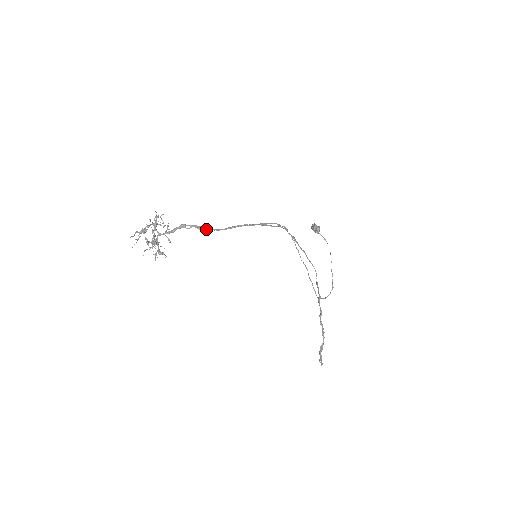
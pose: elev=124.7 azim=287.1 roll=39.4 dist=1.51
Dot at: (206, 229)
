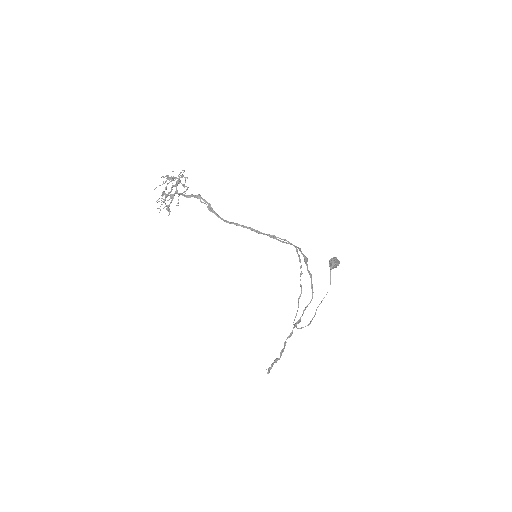
Dot at: occluded
